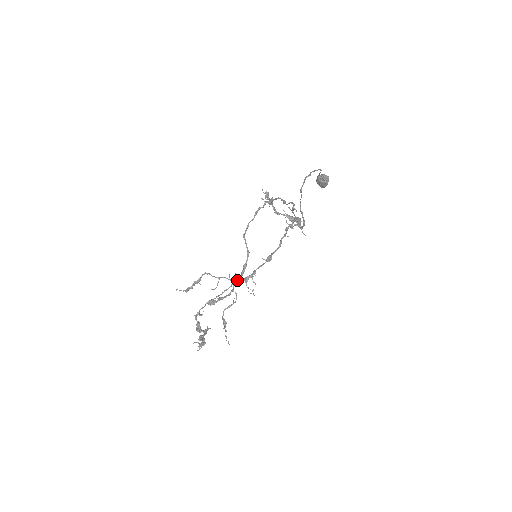
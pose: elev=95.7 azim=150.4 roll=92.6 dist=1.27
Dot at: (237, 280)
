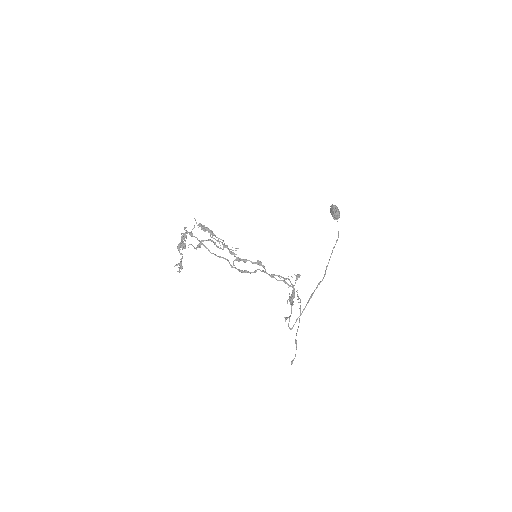
Dot at: occluded
